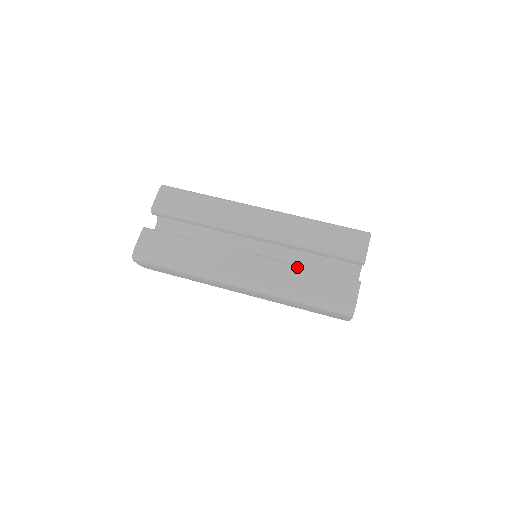
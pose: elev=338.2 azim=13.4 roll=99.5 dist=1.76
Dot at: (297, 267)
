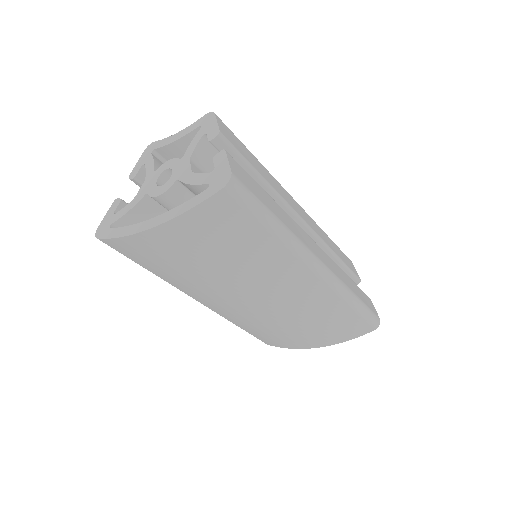
Dot at: (341, 269)
